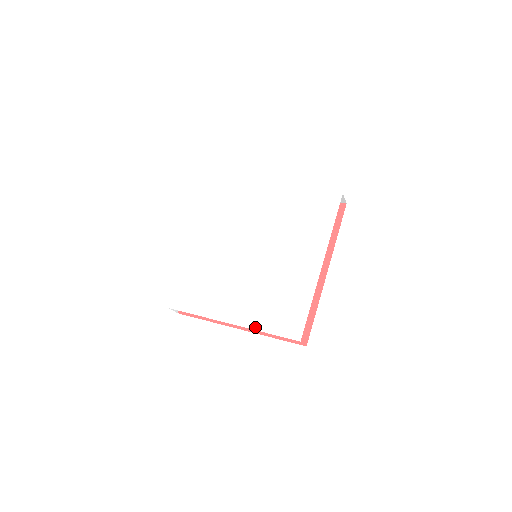
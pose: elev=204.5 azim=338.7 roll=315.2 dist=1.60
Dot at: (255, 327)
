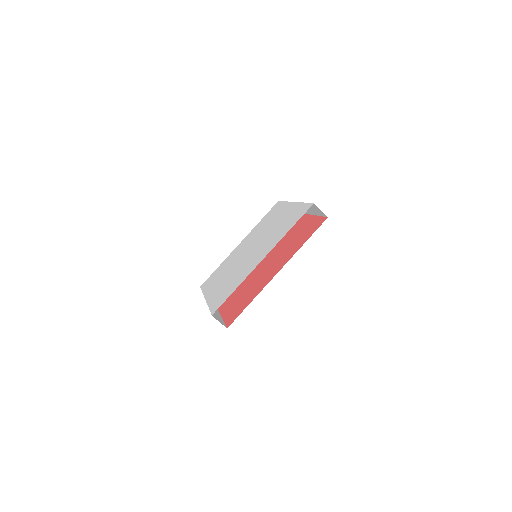
Dot at: (281, 238)
